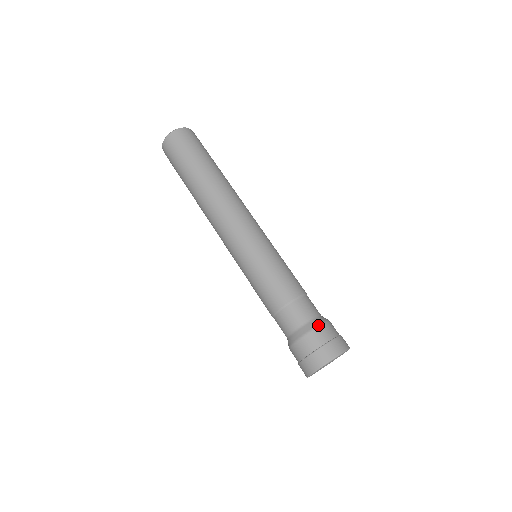
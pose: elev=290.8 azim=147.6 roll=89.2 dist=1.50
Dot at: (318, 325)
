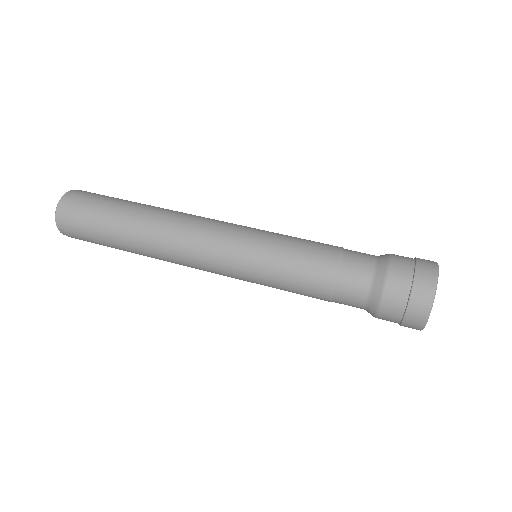
Dot at: (389, 254)
